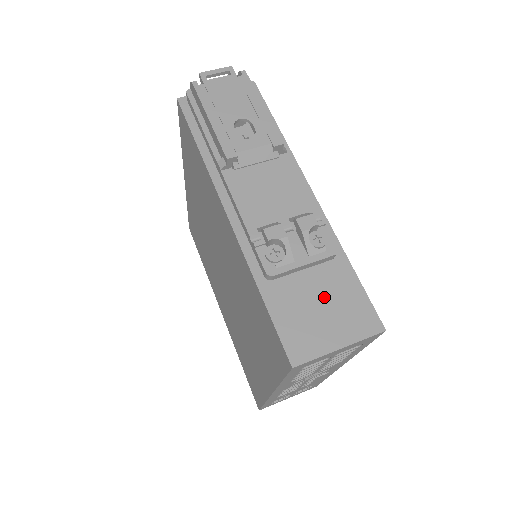
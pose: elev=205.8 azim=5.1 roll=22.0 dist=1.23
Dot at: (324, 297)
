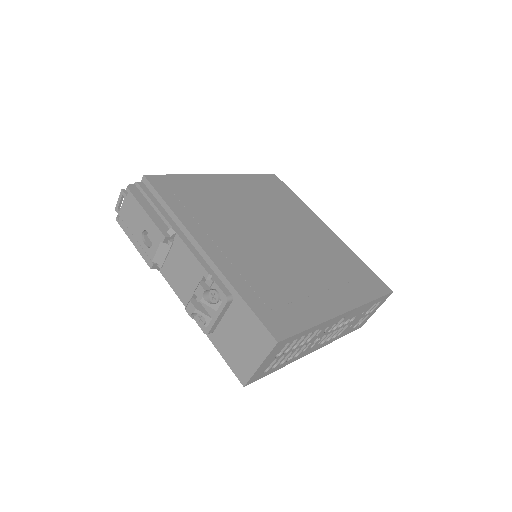
Dot at: (239, 332)
